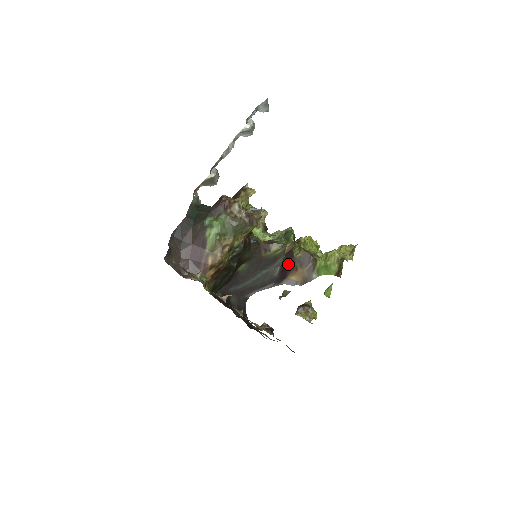
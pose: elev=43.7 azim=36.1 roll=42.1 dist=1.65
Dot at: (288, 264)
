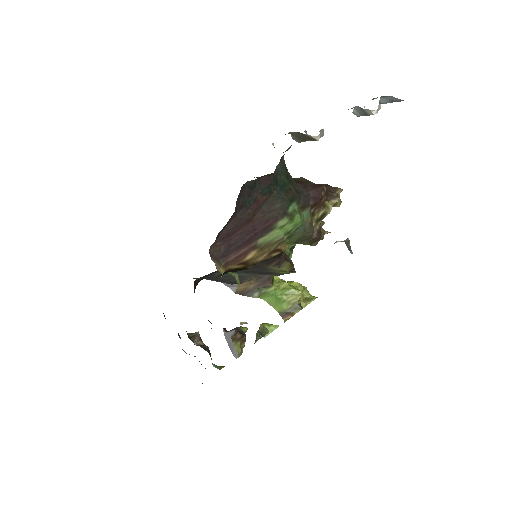
Dot at: occluded
